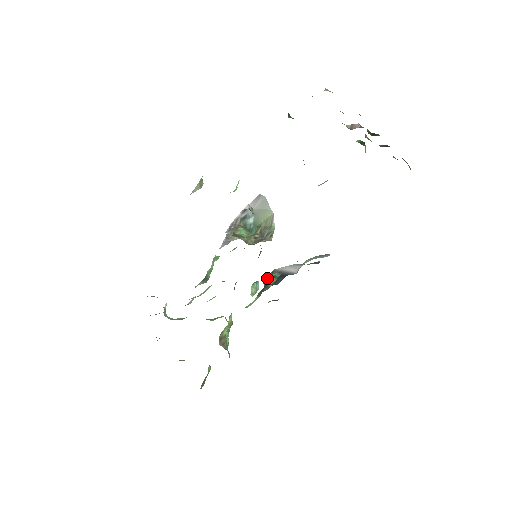
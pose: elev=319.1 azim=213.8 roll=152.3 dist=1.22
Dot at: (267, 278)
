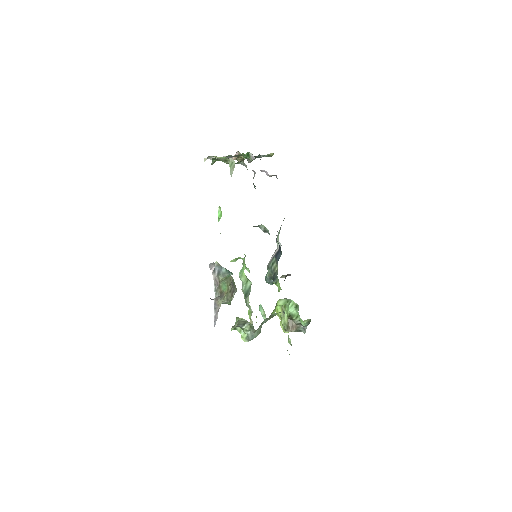
Dot at: (269, 273)
